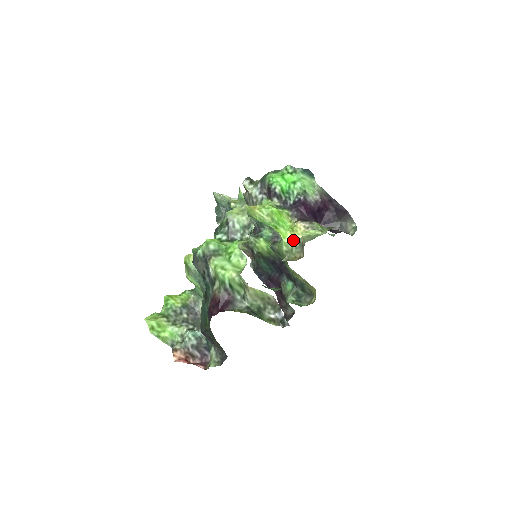
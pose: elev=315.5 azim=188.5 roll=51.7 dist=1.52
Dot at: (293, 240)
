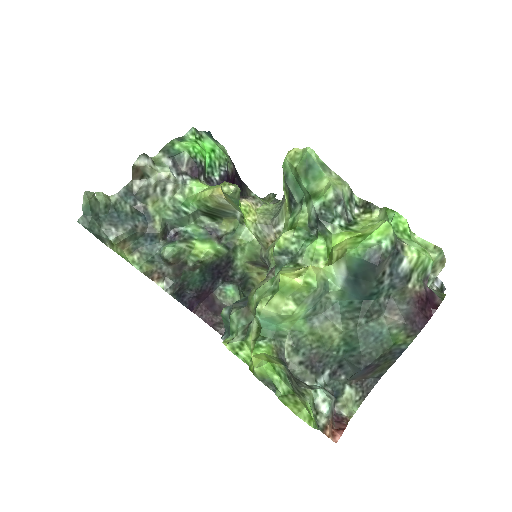
Dot at: (252, 224)
